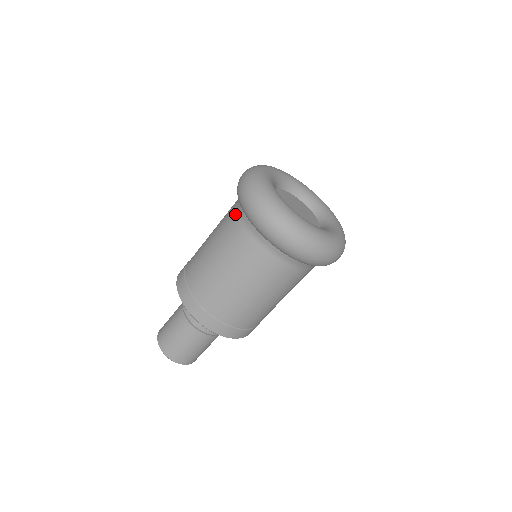
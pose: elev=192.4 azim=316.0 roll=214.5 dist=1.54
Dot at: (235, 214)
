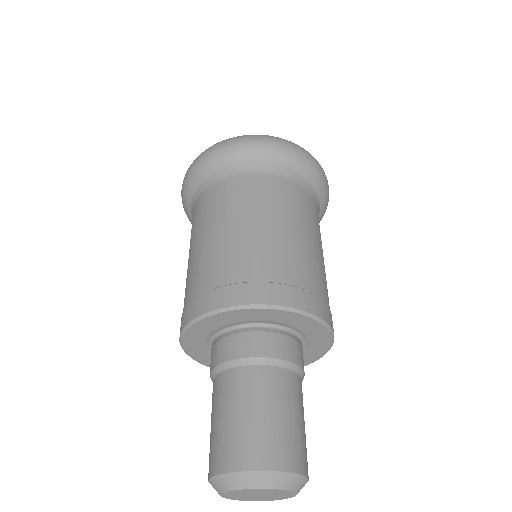
Dot at: (242, 177)
